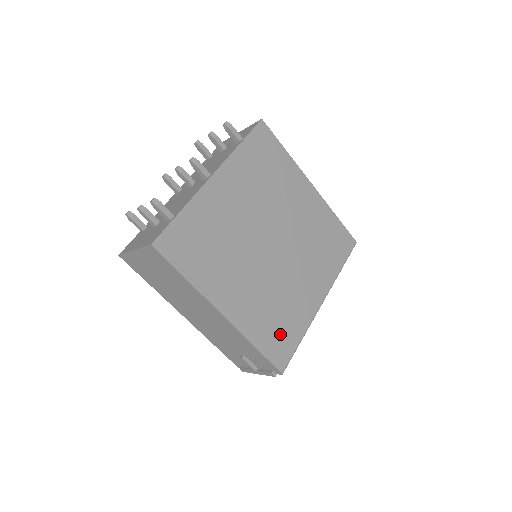
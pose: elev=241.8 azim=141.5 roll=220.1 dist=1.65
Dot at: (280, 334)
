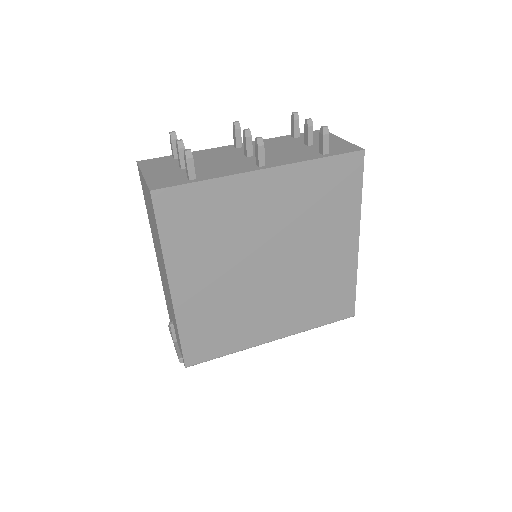
Dot at: (211, 338)
